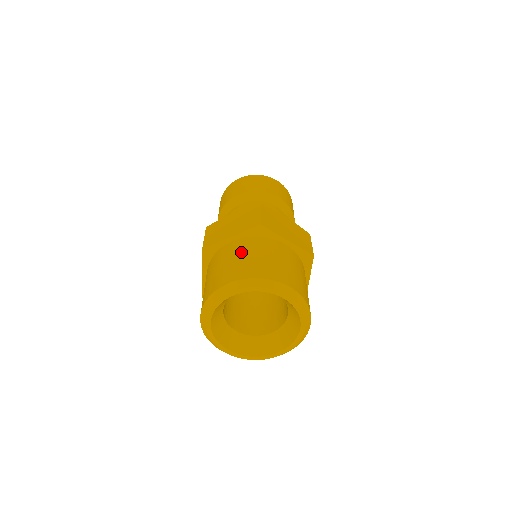
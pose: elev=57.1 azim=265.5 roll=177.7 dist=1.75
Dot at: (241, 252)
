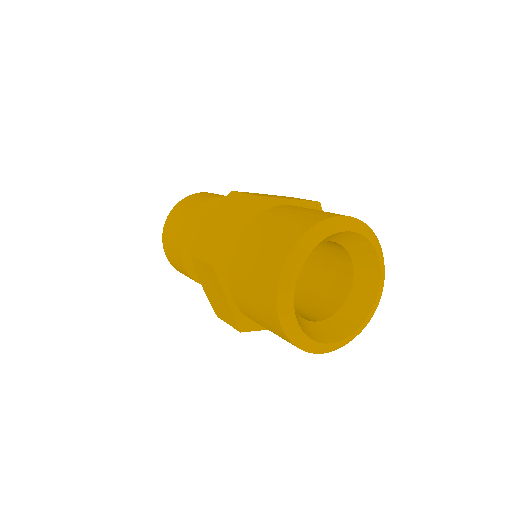
Dot at: occluded
